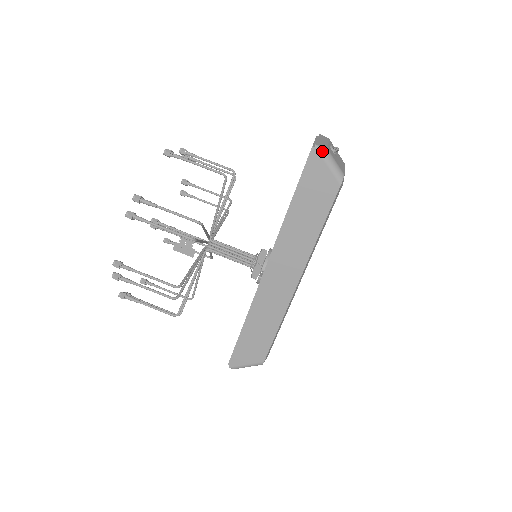
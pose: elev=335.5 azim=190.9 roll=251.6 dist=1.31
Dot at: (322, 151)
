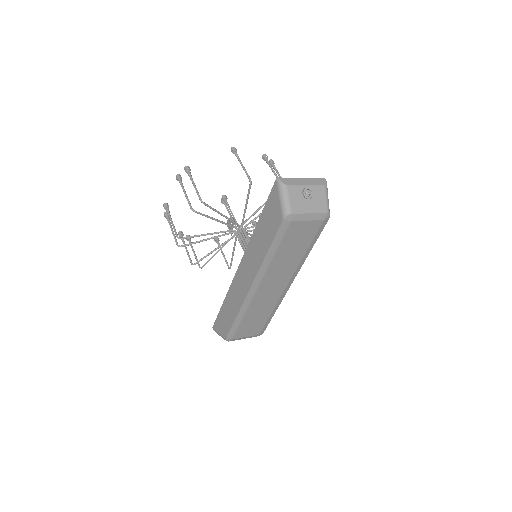
Dot at: (280, 185)
